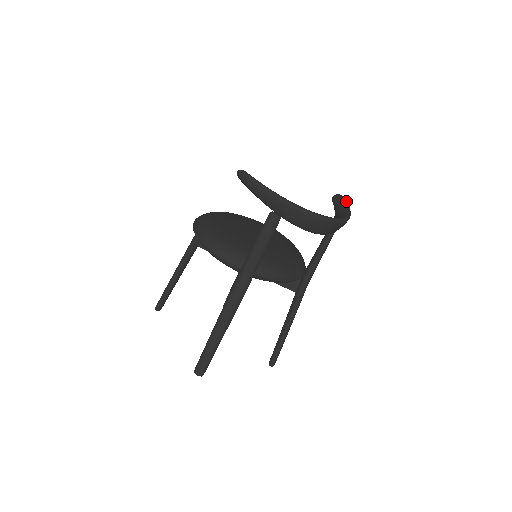
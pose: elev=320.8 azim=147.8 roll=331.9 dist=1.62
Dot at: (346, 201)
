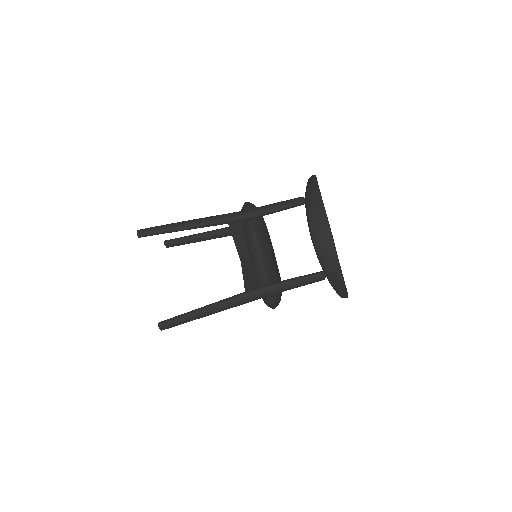
Dot at: occluded
